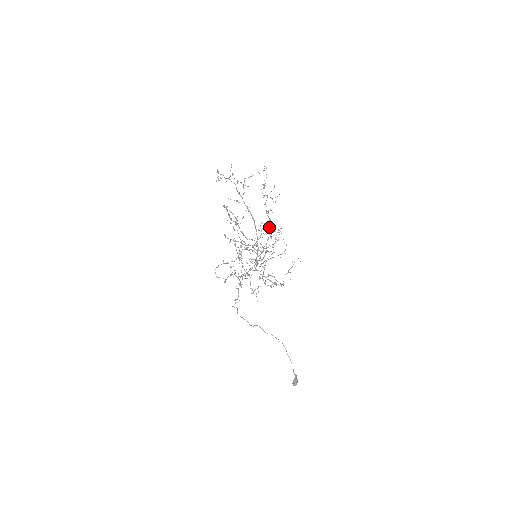
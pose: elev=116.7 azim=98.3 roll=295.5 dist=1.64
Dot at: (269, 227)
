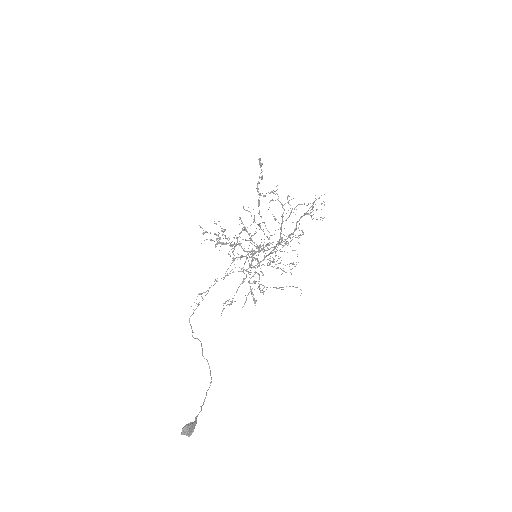
Dot at: (290, 234)
